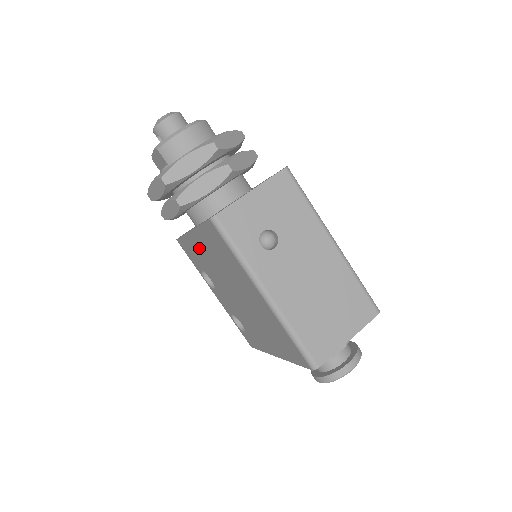
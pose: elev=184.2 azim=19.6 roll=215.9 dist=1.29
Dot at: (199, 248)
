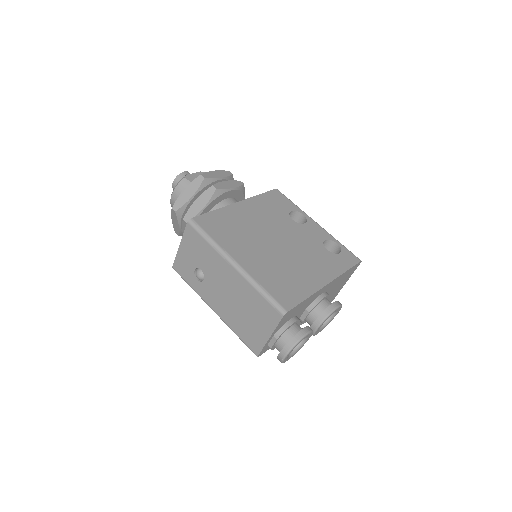
Dot at: occluded
